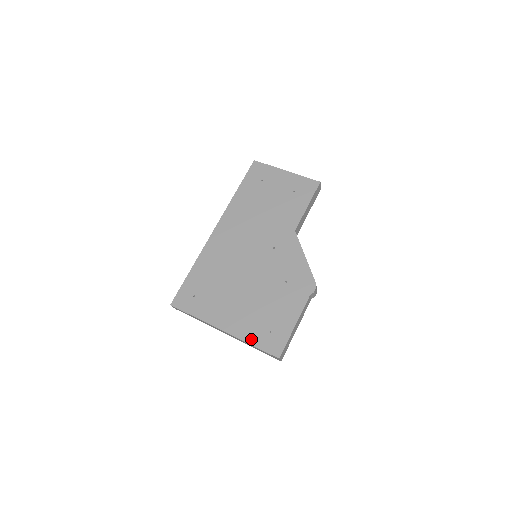
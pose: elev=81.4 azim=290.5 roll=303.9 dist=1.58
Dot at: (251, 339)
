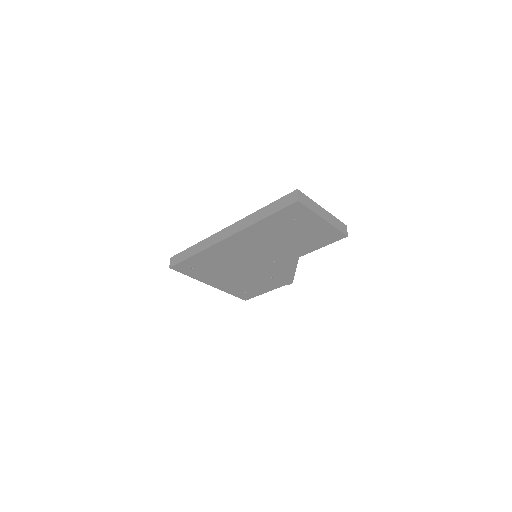
Dot at: (230, 292)
